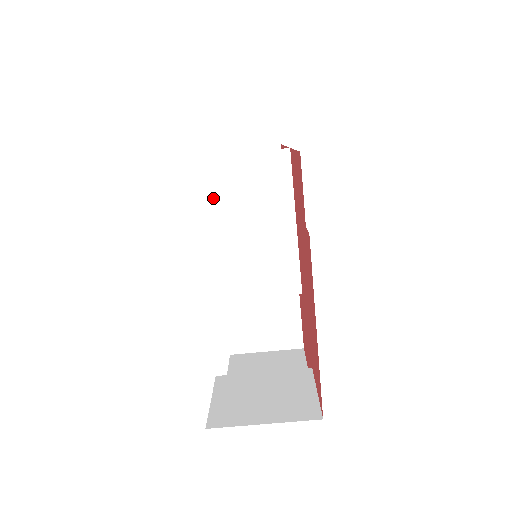
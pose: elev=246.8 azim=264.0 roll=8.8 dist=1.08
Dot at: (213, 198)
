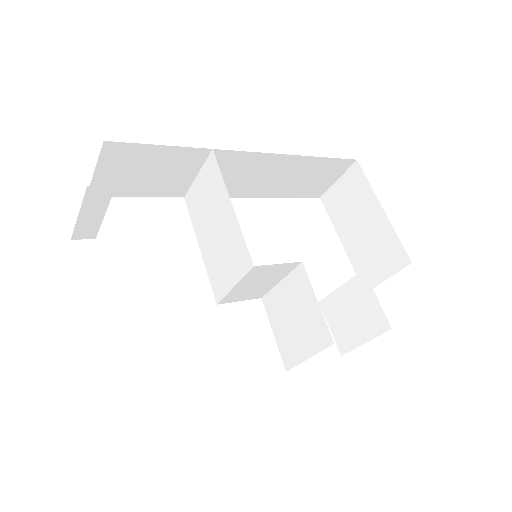
Dot at: (196, 219)
